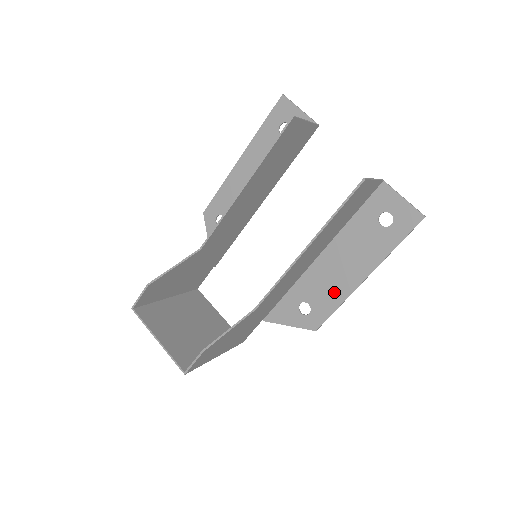
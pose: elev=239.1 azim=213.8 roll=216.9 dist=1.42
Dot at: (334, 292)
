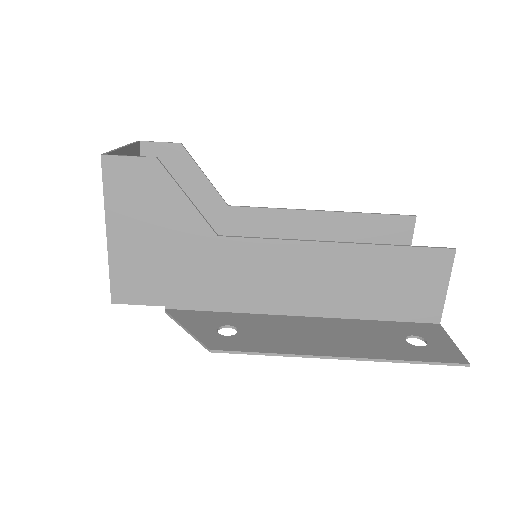
Dot at: (284, 342)
